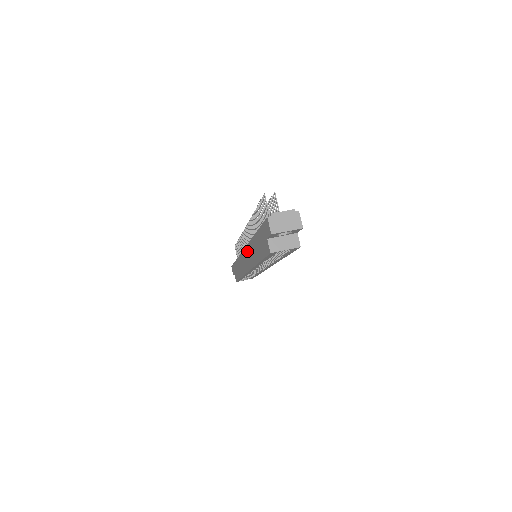
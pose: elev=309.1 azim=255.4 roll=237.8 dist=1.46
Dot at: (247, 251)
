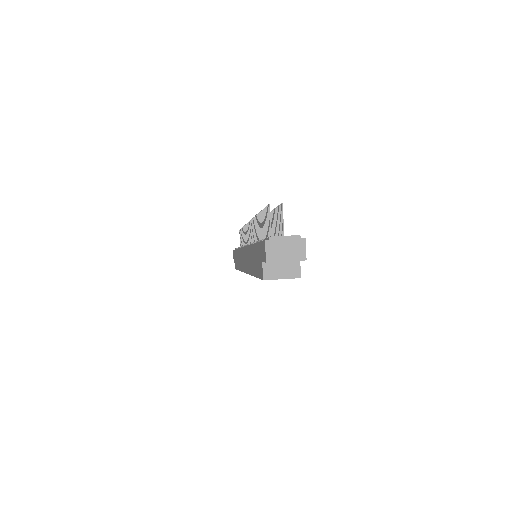
Dot at: (245, 252)
